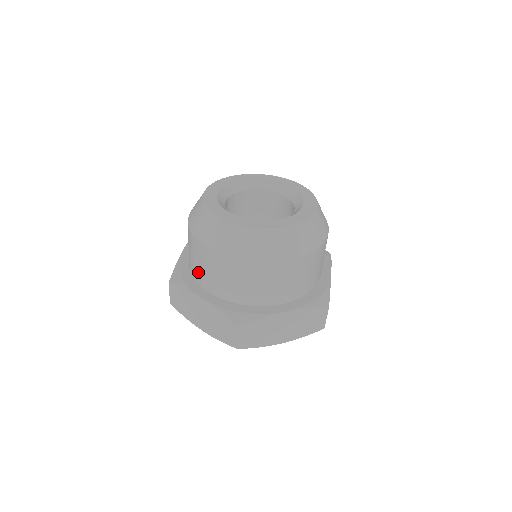
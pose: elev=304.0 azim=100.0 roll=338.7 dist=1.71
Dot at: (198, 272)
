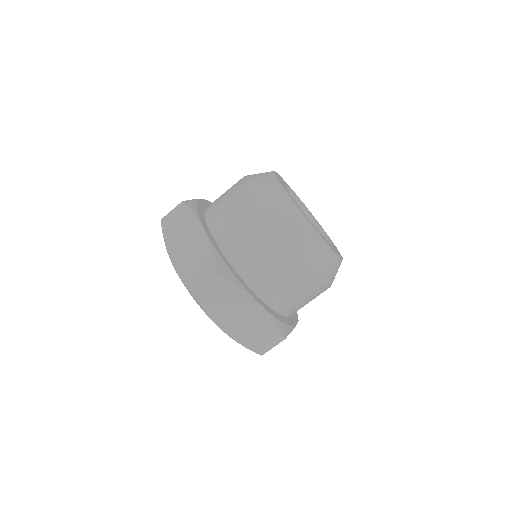
Dot at: (218, 213)
